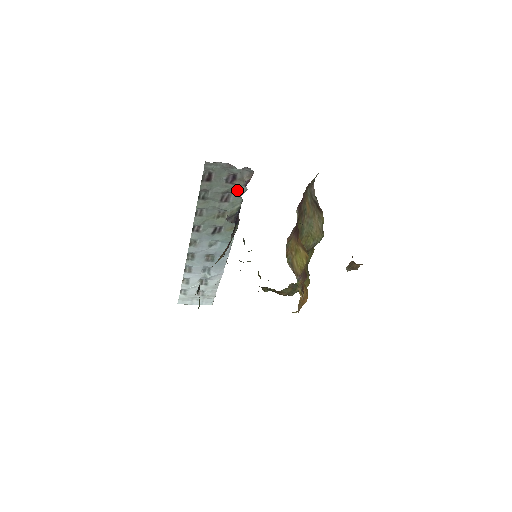
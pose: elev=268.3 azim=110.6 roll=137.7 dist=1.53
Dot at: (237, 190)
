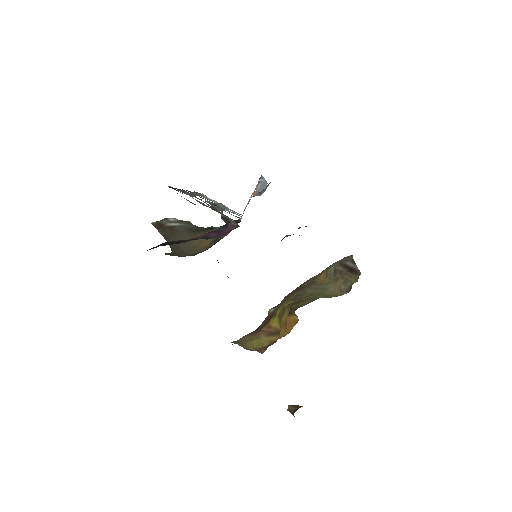
Dot at: (224, 215)
